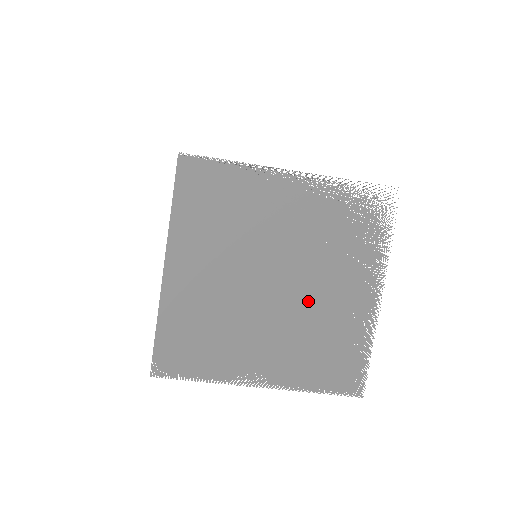
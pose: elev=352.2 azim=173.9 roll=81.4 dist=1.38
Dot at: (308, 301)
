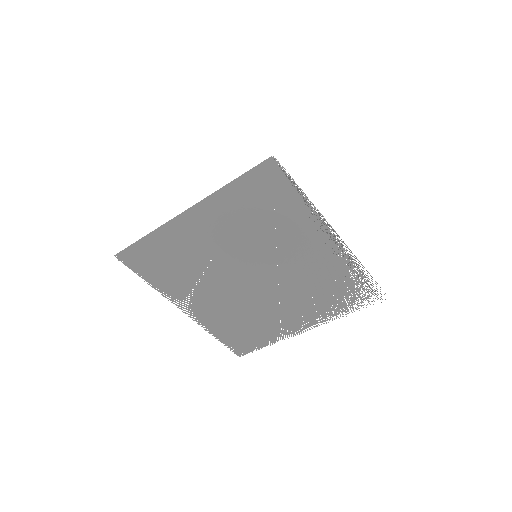
Dot at: (261, 300)
